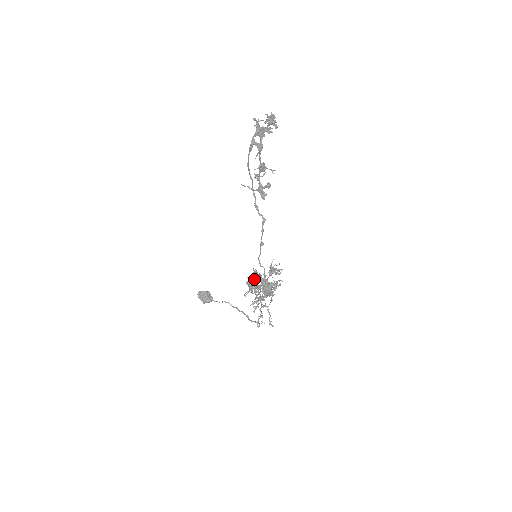
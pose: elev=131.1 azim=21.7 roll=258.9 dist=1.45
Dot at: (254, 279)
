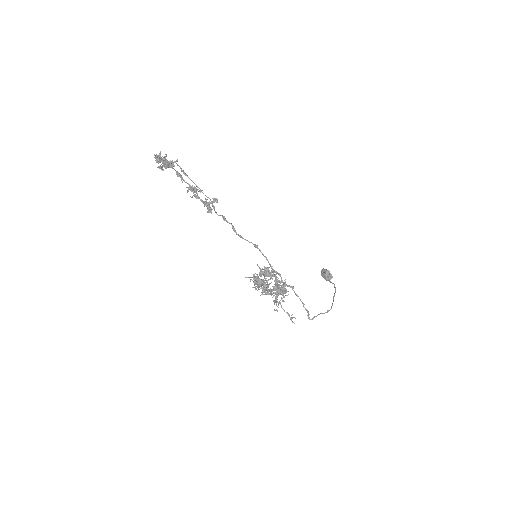
Dot at: (268, 275)
